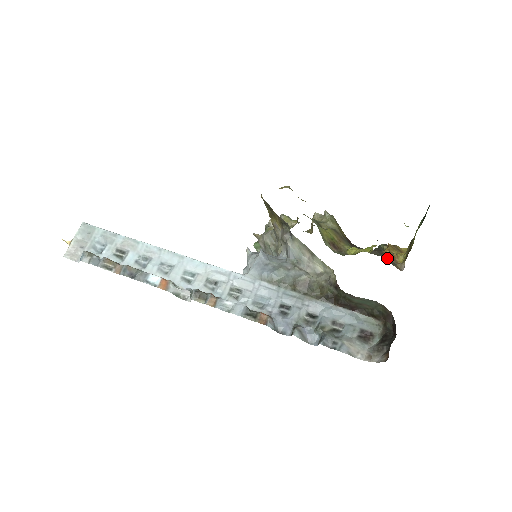
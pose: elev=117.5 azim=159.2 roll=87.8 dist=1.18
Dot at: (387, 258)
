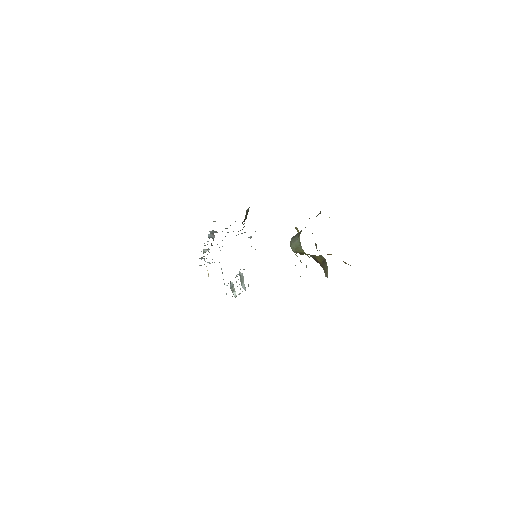
Dot at: occluded
